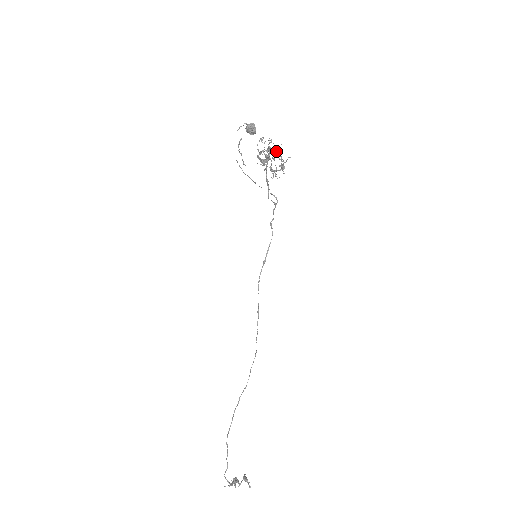
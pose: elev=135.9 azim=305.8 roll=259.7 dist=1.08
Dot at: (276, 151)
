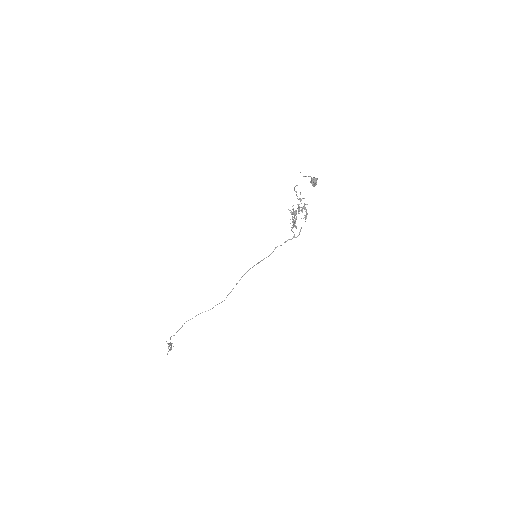
Dot at: (306, 212)
